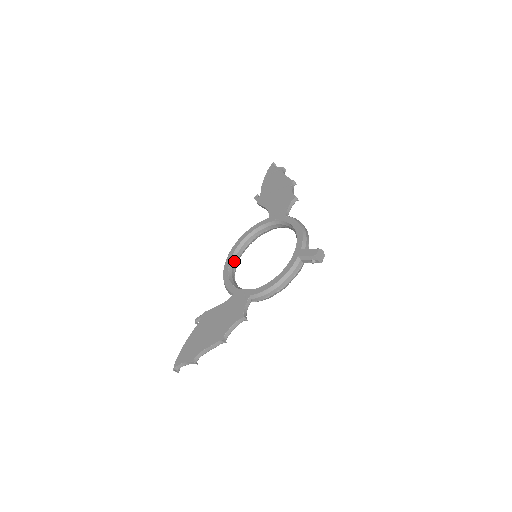
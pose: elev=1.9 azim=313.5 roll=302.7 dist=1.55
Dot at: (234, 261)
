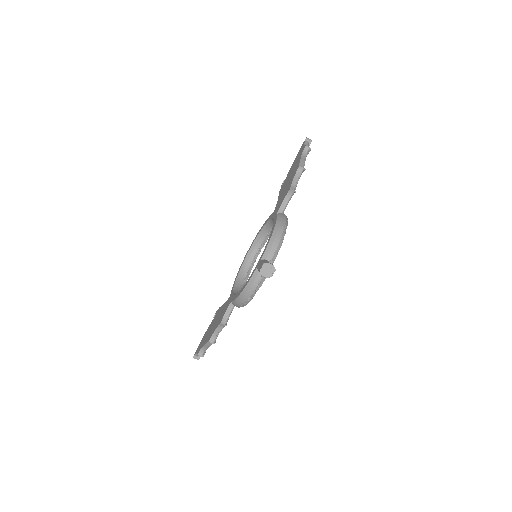
Dot at: (250, 257)
